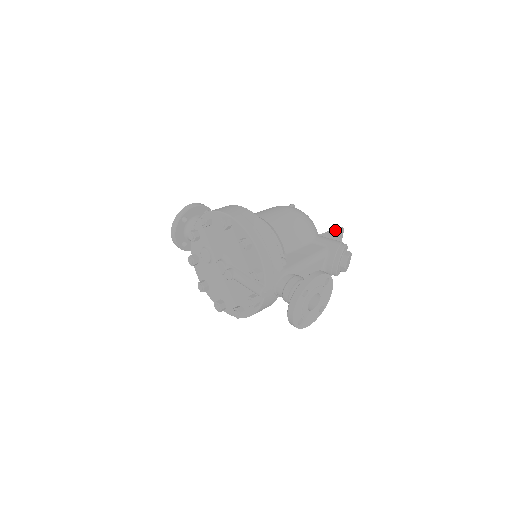
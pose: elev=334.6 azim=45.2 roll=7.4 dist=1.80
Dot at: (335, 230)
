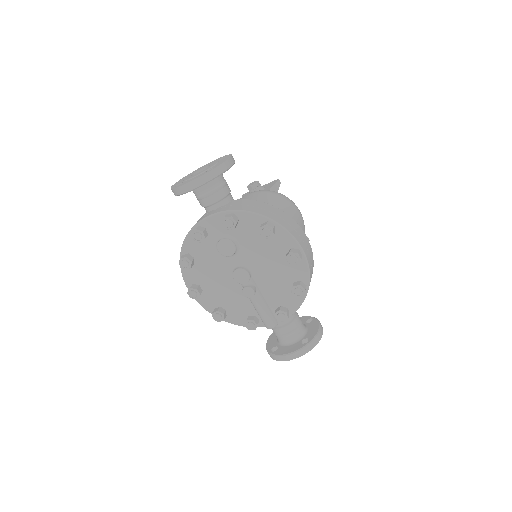
Dot at: occluded
